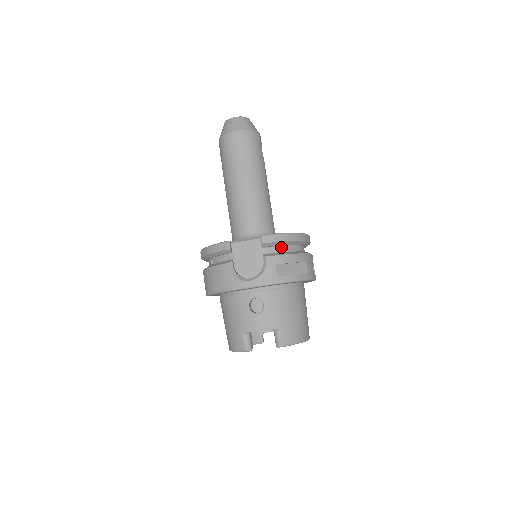
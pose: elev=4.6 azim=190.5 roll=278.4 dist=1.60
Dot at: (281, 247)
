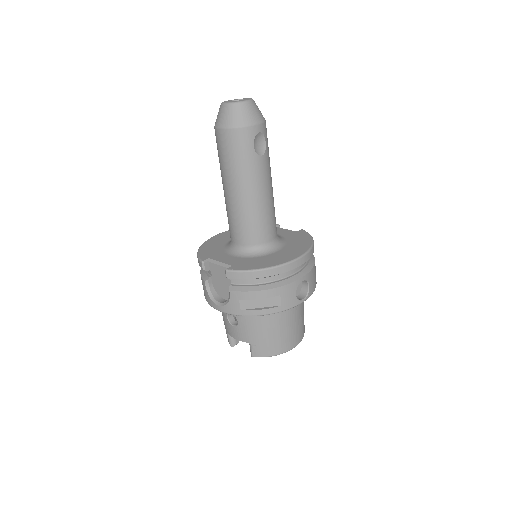
Dot at: (251, 279)
